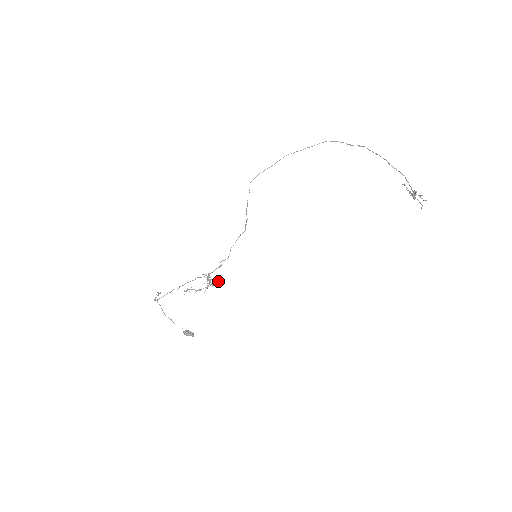
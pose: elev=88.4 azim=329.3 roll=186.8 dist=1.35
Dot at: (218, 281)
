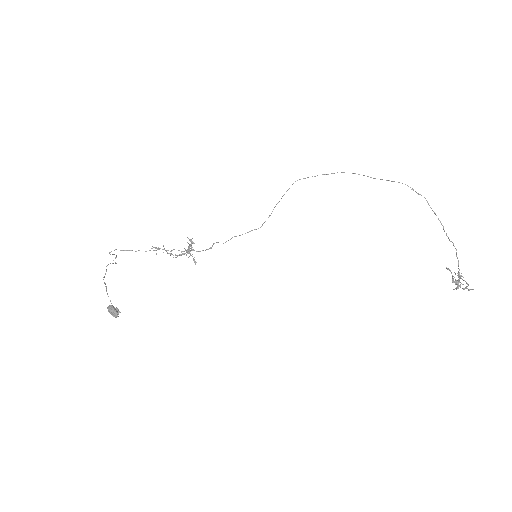
Dot at: (196, 262)
